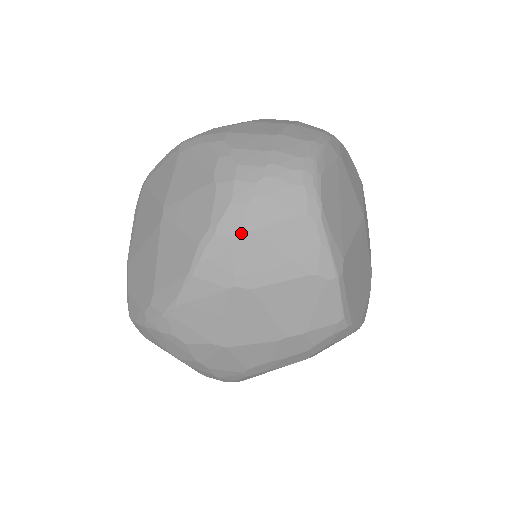
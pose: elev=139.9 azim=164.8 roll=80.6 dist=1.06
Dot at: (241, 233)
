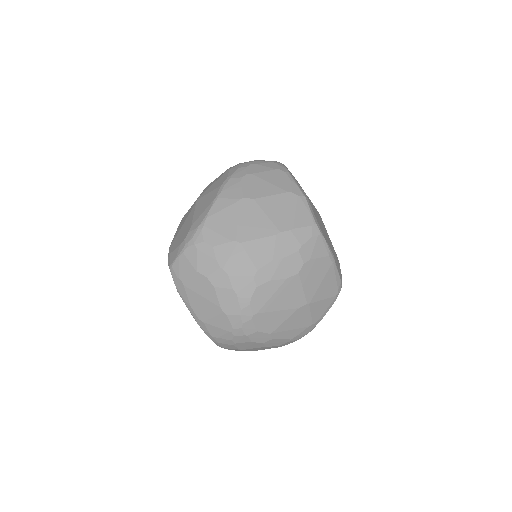
Dot at: (245, 175)
